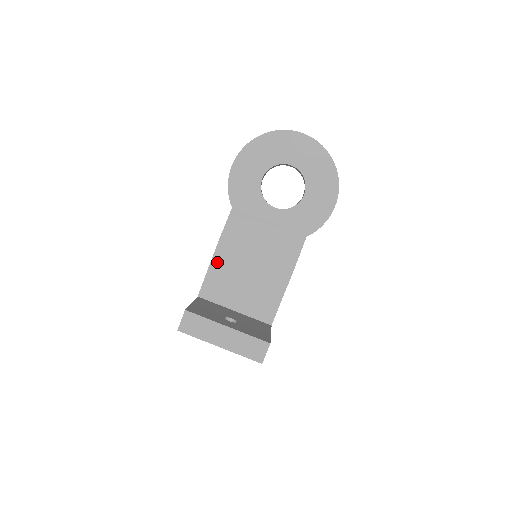
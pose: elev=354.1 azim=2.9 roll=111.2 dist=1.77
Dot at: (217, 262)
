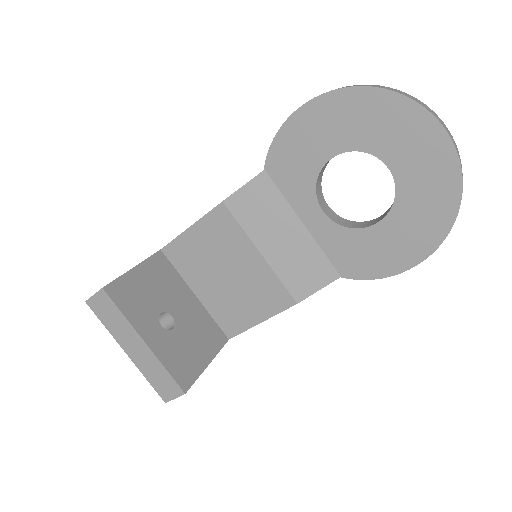
Dot at: (203, 228)
